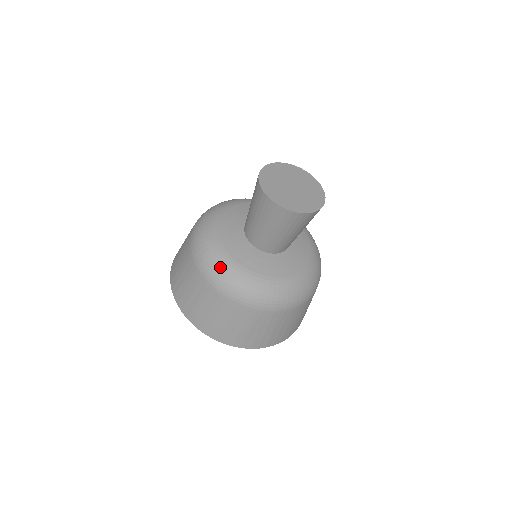
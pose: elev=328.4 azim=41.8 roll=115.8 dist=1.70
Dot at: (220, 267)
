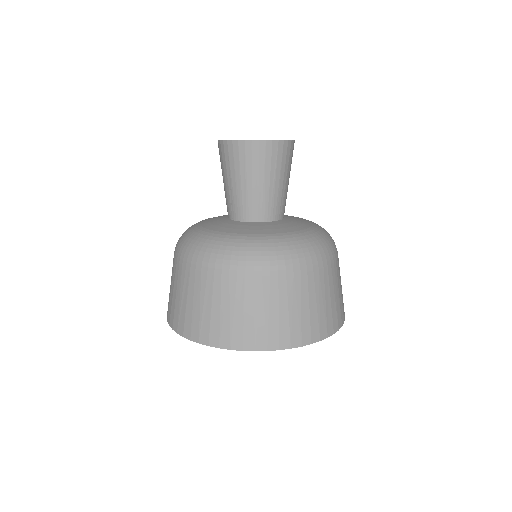
Dot at: occluded
